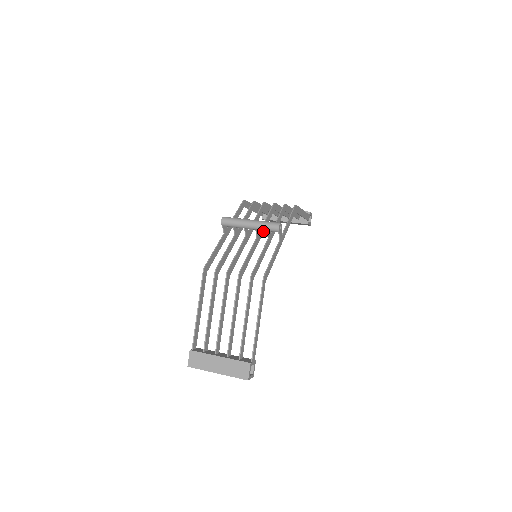
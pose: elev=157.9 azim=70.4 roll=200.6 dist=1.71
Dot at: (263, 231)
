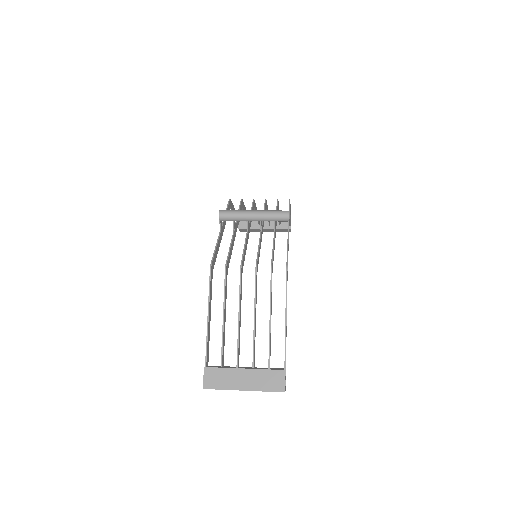
Dot at: (263, 226)
